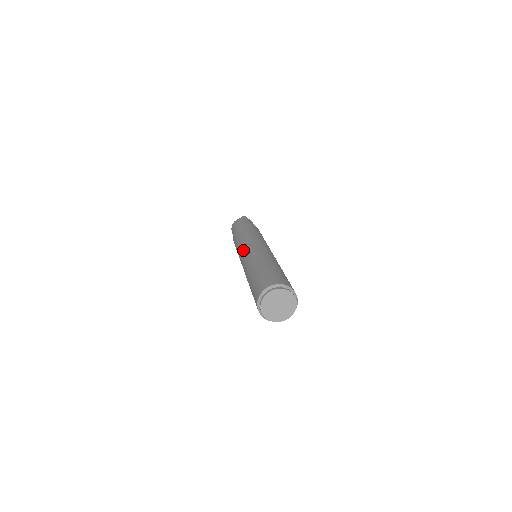
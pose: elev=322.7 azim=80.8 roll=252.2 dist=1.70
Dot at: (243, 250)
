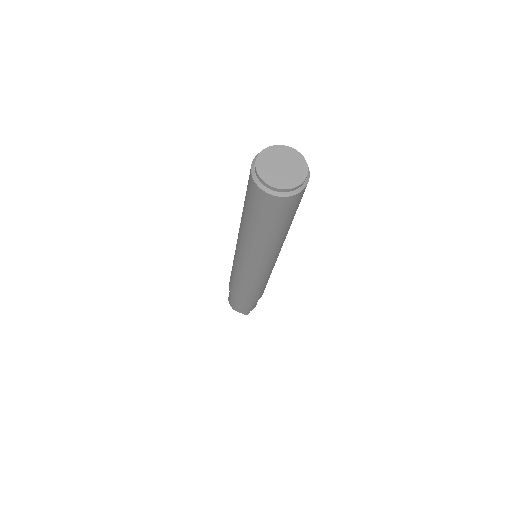
Dot at: occluded
